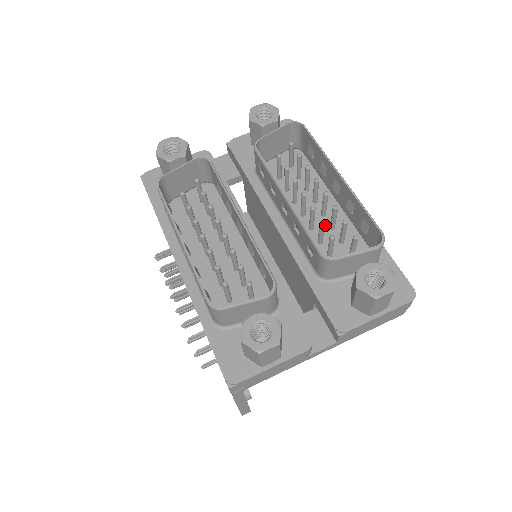
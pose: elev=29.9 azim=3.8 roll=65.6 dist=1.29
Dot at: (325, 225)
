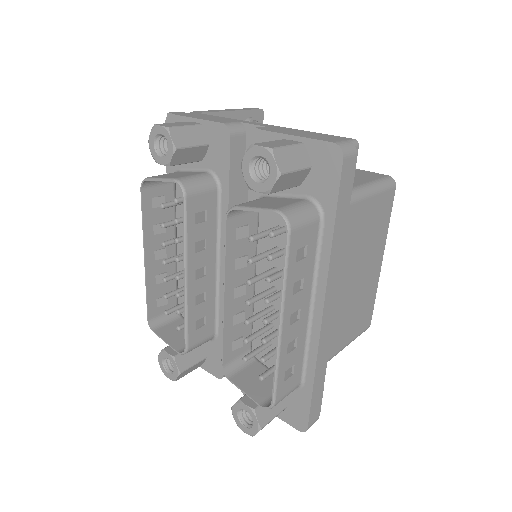
Dot at: occluded
